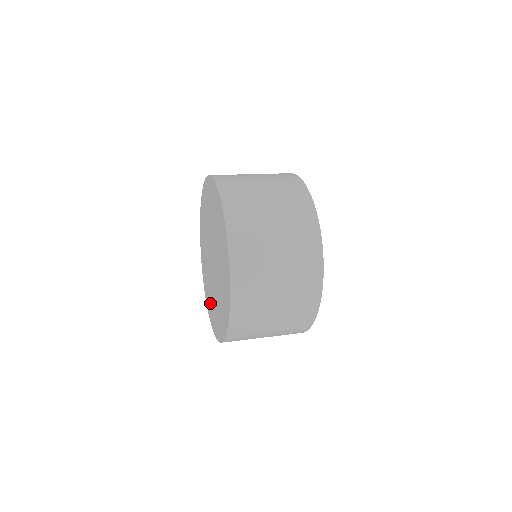
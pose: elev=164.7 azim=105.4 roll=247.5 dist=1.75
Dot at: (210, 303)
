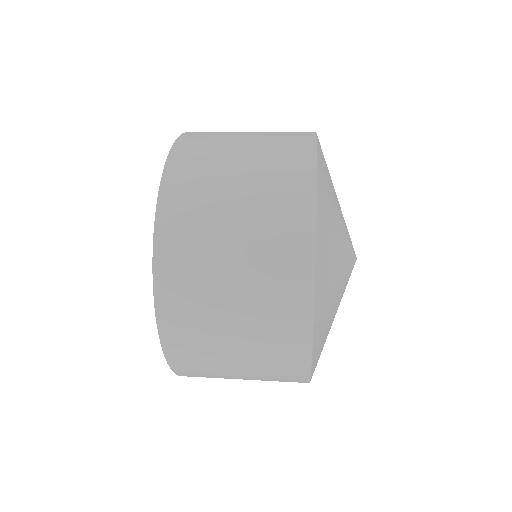
Dot at: occluded
